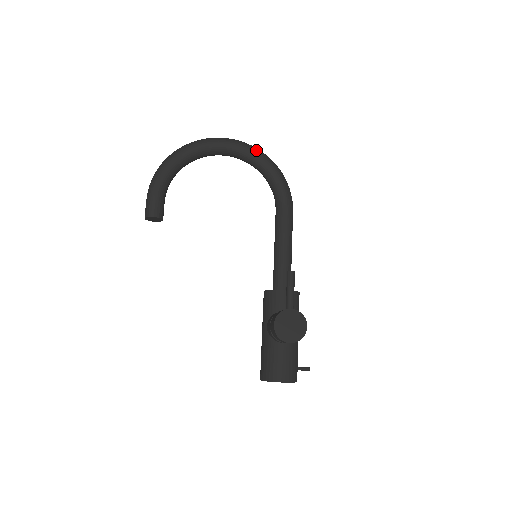
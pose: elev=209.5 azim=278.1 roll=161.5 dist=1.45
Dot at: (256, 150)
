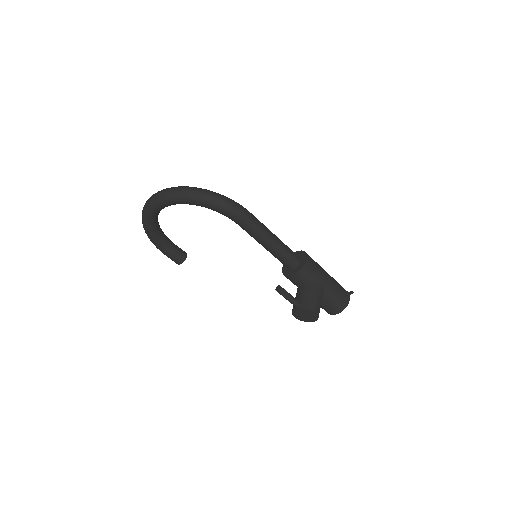
Dot at: (179, 198)
